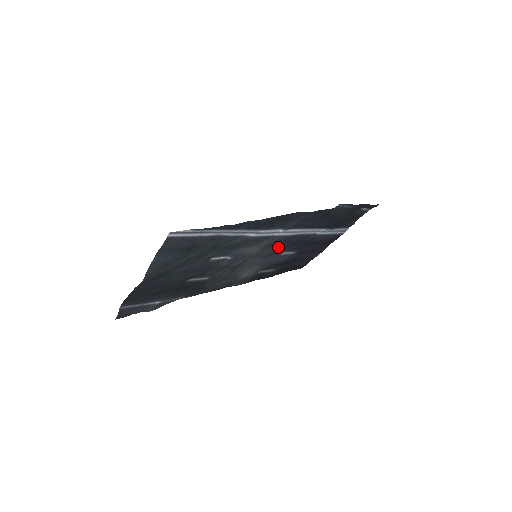
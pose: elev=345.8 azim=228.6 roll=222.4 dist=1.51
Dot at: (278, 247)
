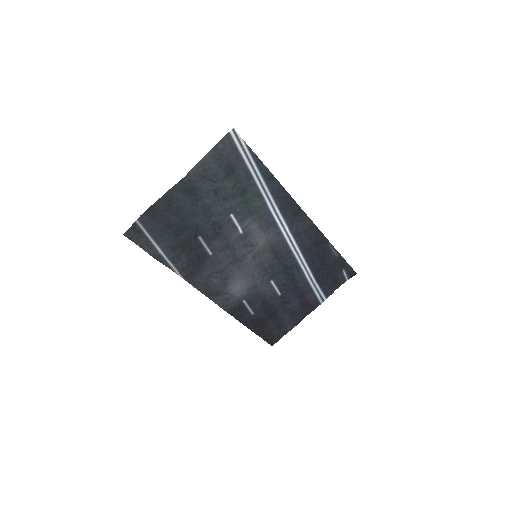
Dot at: (274, 261)
